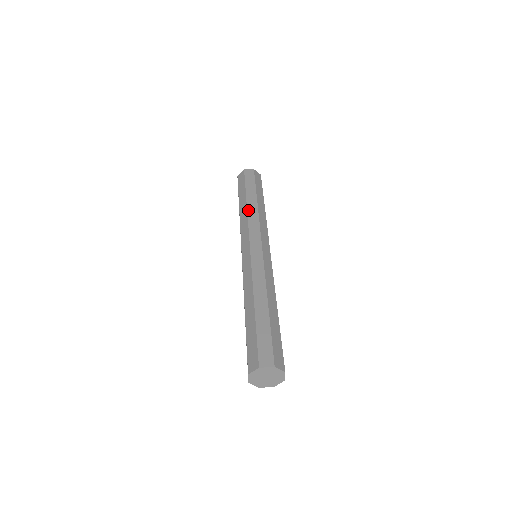
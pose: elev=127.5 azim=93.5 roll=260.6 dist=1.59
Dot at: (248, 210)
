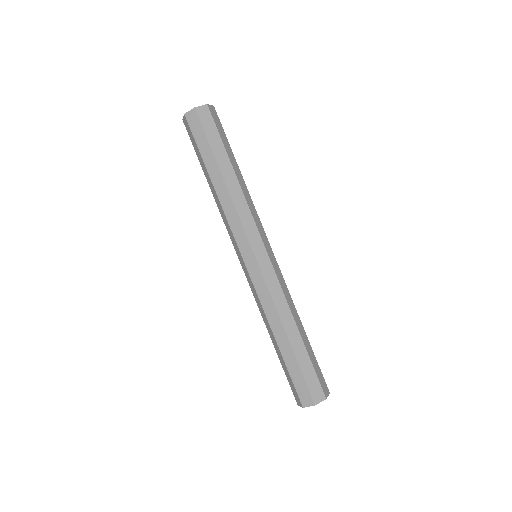
Dot at: (231, 195)
